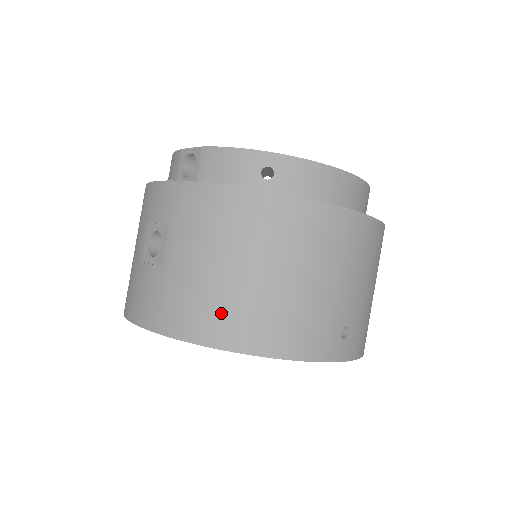
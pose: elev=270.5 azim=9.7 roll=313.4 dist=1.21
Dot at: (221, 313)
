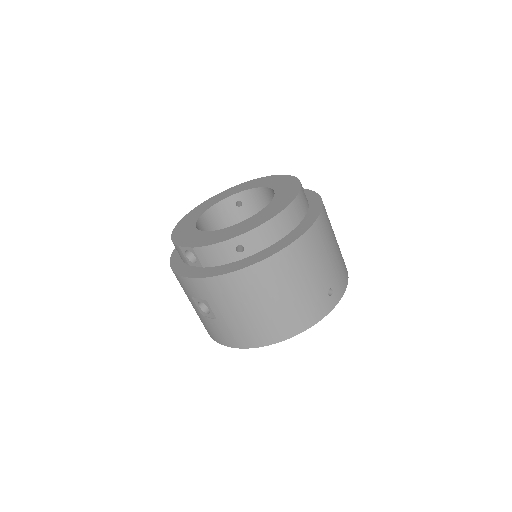
Dot at: (263, 330)
